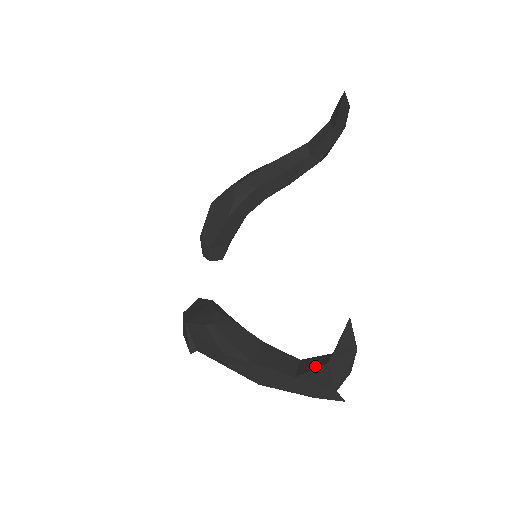
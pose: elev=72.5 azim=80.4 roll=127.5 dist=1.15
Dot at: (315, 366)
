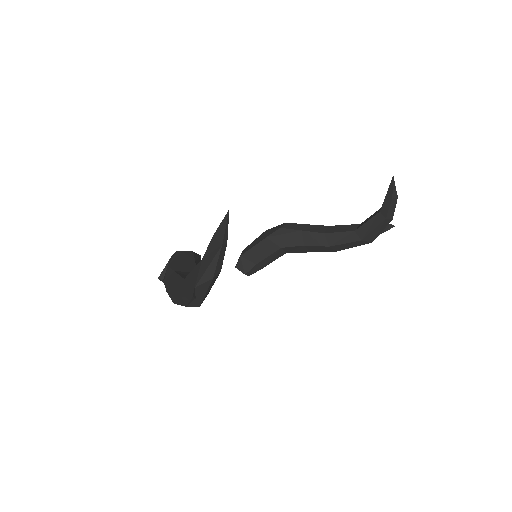
Dot at: occluded
